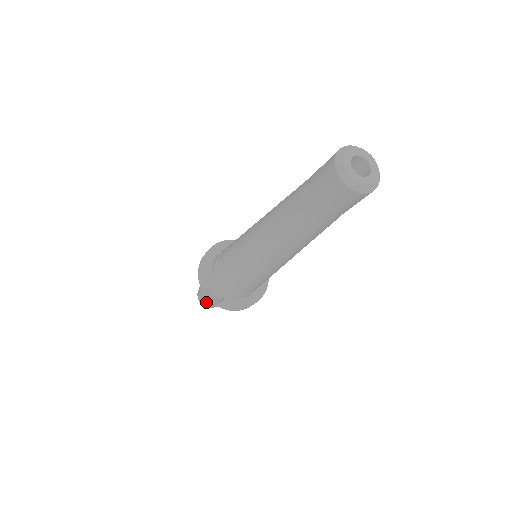
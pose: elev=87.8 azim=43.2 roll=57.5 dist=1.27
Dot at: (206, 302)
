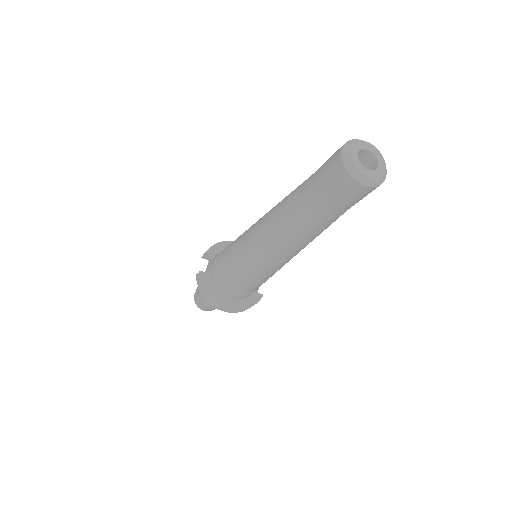
Dot at: (197, 289)
